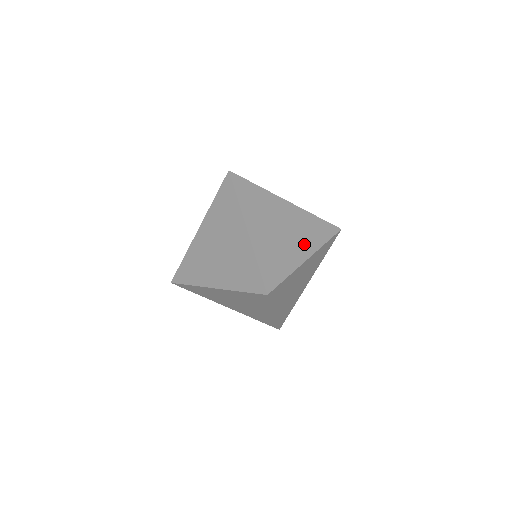
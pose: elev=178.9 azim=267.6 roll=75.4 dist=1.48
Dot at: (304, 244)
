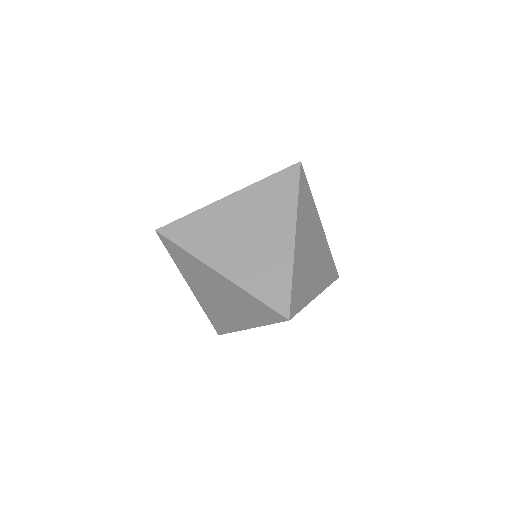
Dot at: (320, 278)
